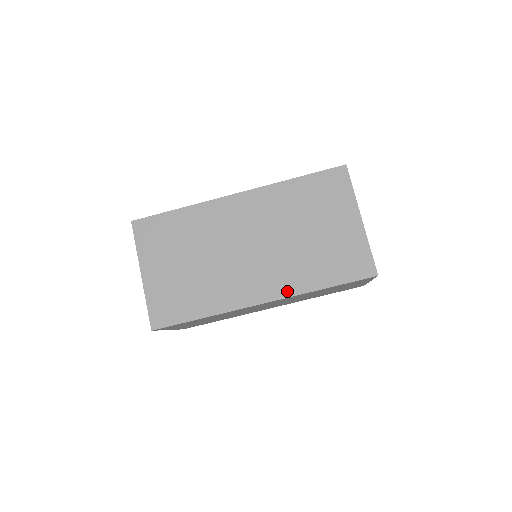
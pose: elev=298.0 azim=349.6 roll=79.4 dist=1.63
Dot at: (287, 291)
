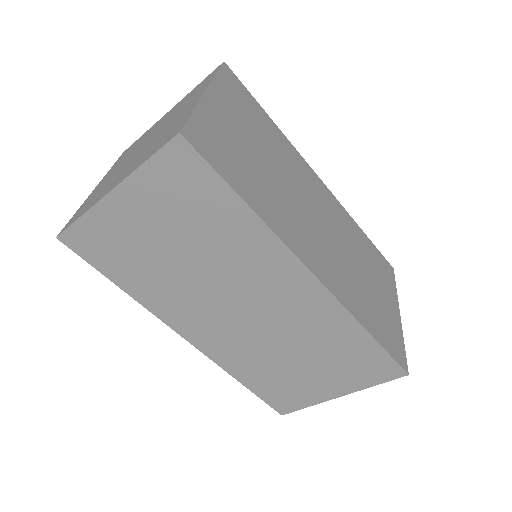
Dot at: (216, 357)
